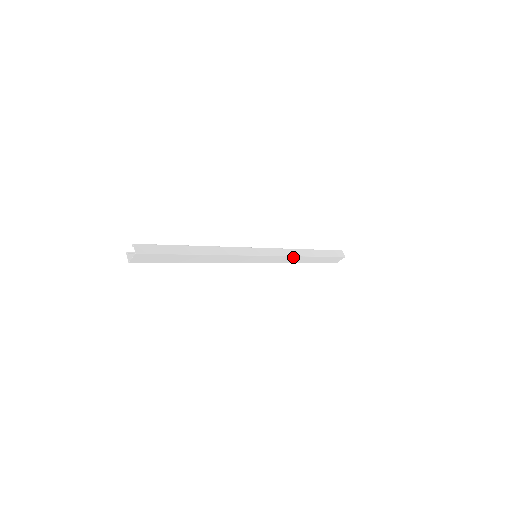
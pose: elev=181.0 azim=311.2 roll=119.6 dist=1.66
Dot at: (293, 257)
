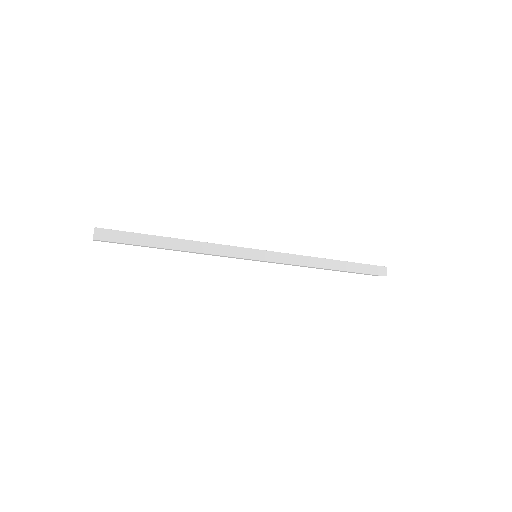
Dot at: (306, 266)
